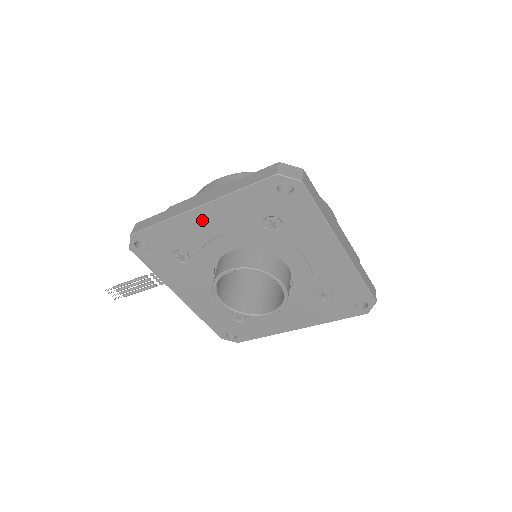
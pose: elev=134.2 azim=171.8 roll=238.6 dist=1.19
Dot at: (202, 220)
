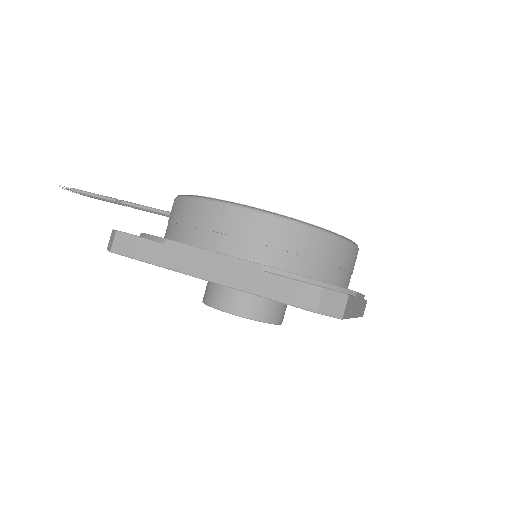
Dot at: occluded
